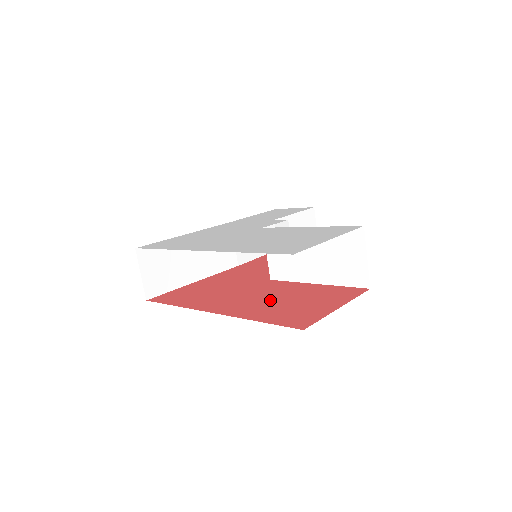
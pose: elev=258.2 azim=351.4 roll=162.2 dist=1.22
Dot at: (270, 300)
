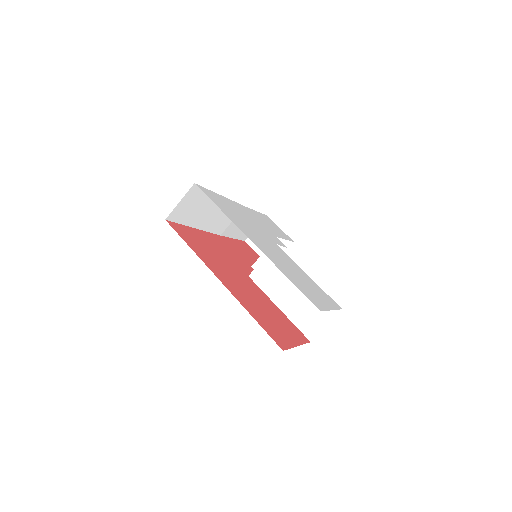
Dot at: (255, 301)
